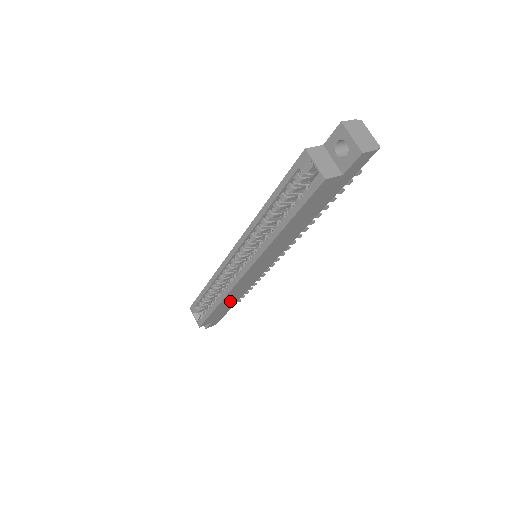
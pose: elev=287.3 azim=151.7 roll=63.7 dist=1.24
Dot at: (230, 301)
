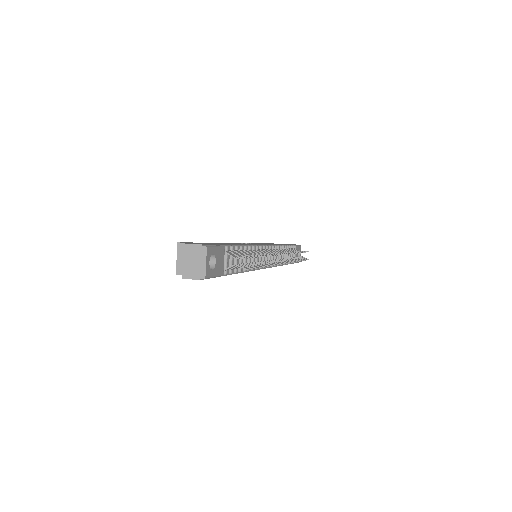
Dot at: occluded
